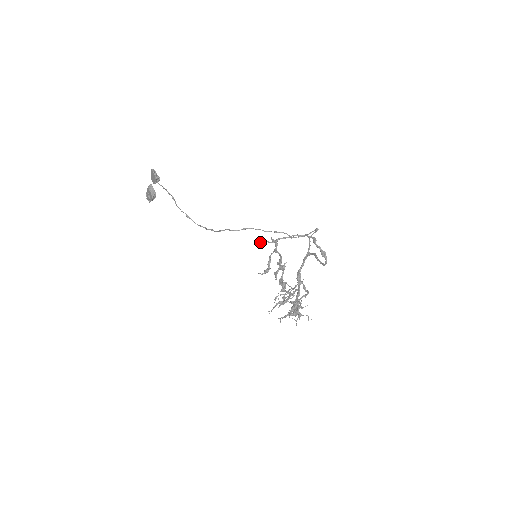
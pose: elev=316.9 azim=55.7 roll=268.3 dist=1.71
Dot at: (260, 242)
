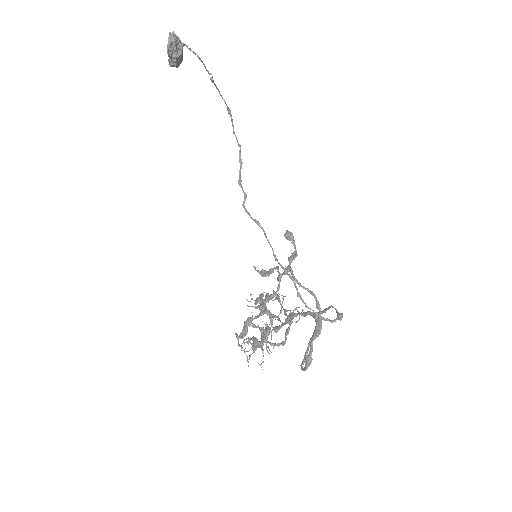
Dot at: (287, 233)
